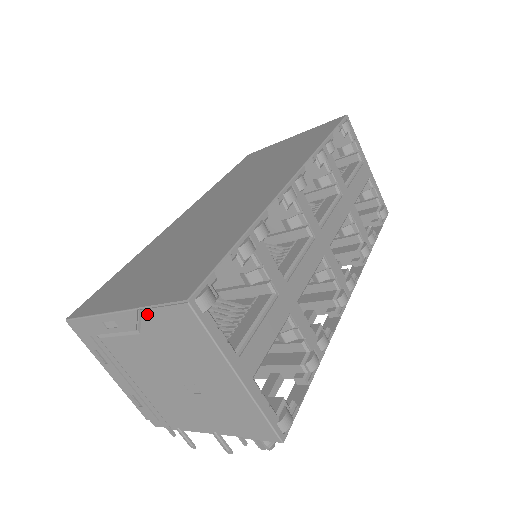
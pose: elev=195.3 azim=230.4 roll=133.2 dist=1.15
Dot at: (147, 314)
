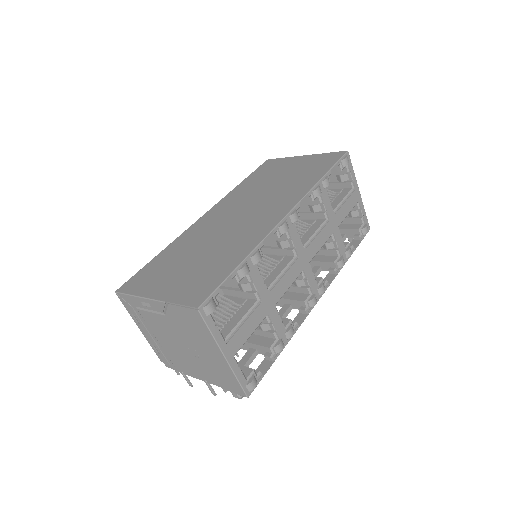
Dot at: (171, 307)
